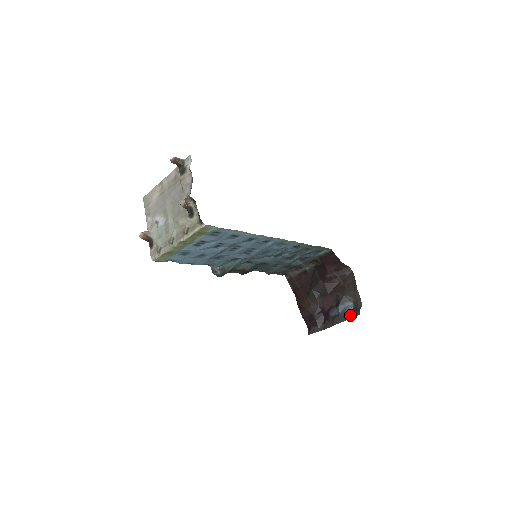
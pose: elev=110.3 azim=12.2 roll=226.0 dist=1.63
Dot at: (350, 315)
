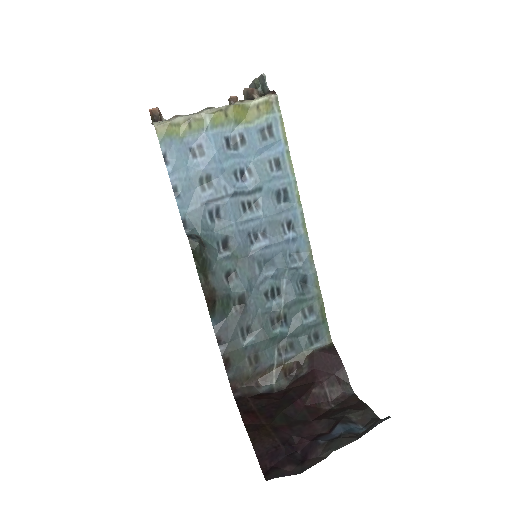
Dot at: occluded
